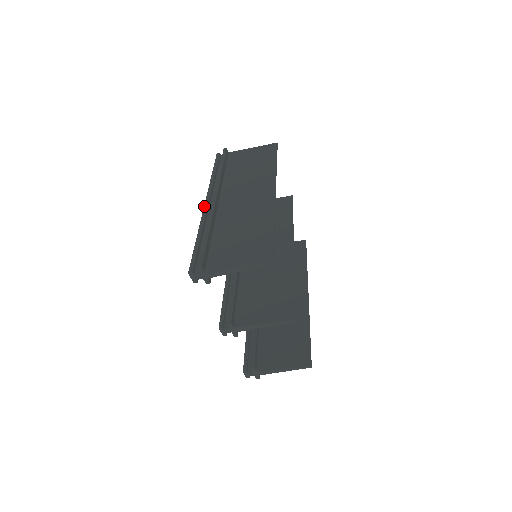
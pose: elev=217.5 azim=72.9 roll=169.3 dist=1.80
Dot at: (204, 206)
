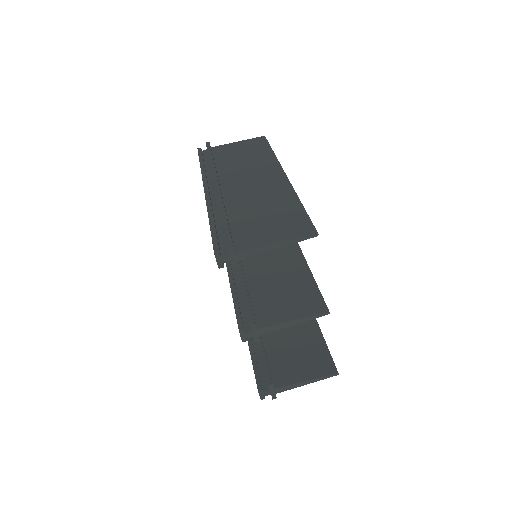
Dot at: (204, 192)
